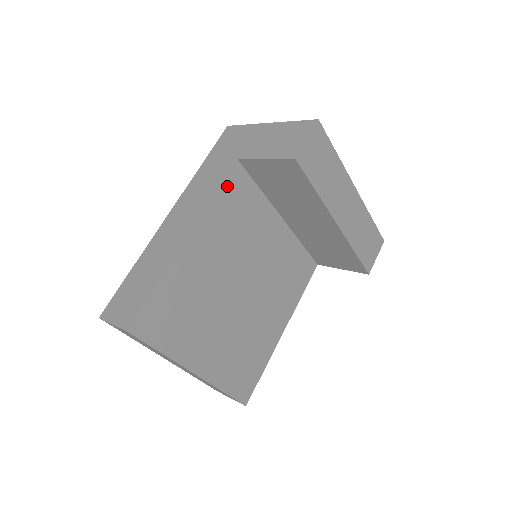
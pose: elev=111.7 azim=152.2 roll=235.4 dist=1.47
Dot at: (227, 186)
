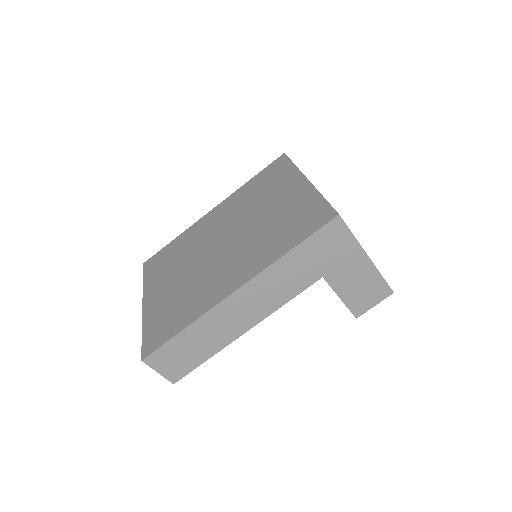
Dot at: occluded
